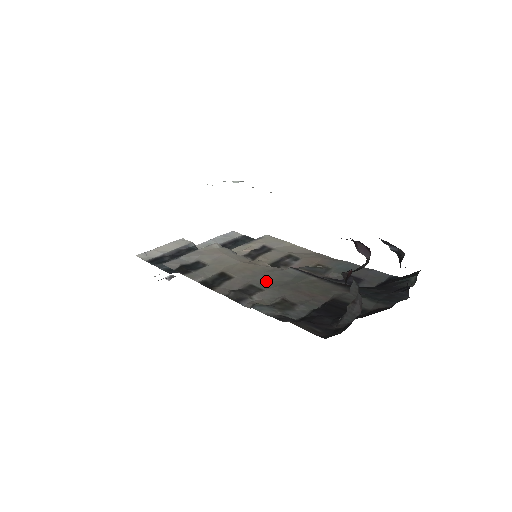
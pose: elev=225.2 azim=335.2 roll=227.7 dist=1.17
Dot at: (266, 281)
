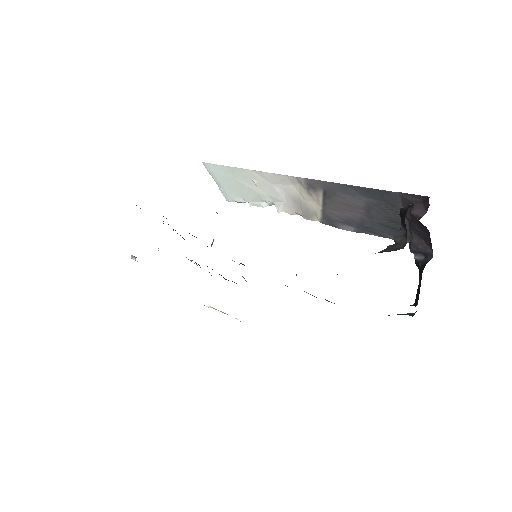
Dot at: occluded
